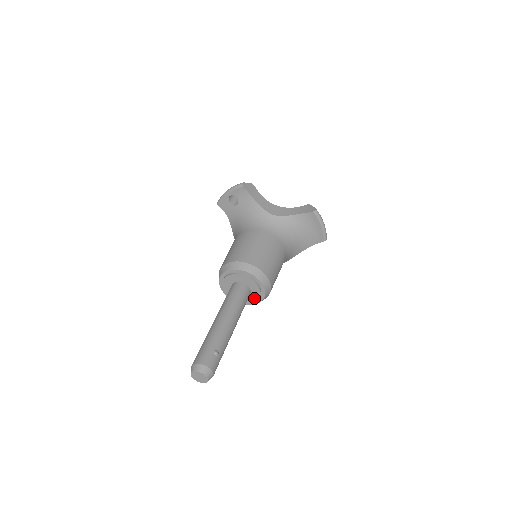
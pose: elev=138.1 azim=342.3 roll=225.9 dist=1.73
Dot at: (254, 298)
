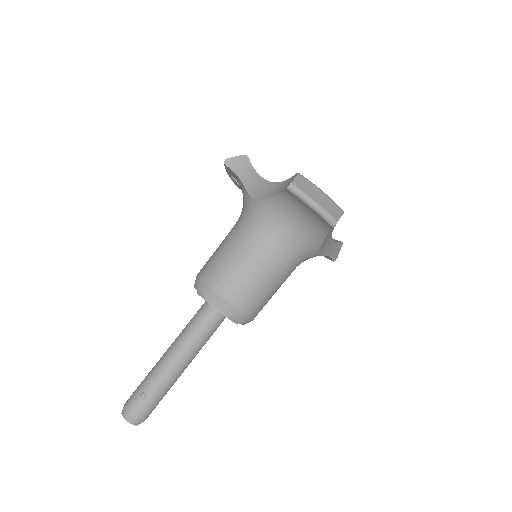
Dot at: occluded
